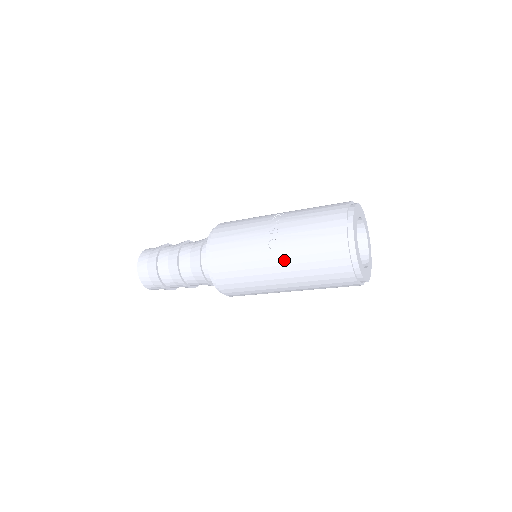
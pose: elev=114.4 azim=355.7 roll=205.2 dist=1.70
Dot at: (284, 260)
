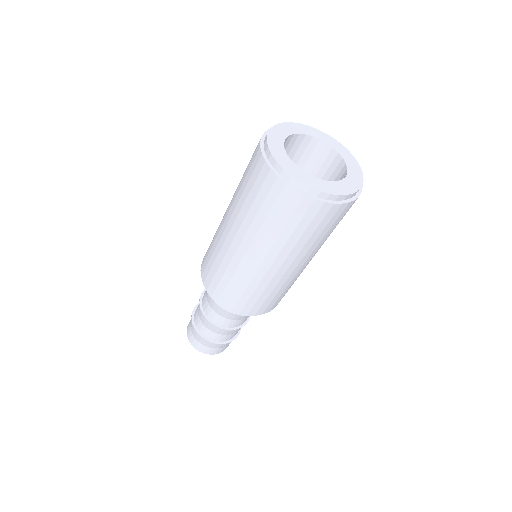
Dot at: (230, 205)
